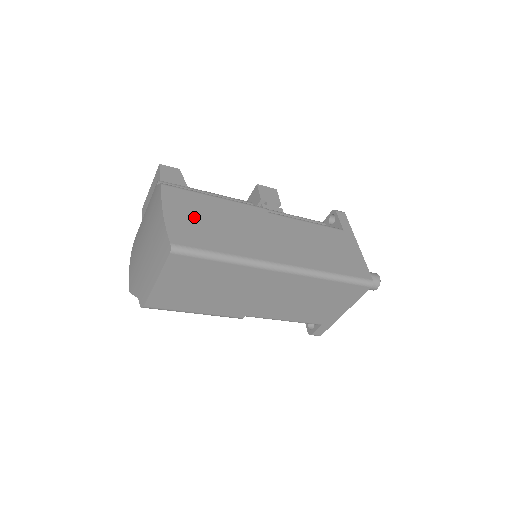
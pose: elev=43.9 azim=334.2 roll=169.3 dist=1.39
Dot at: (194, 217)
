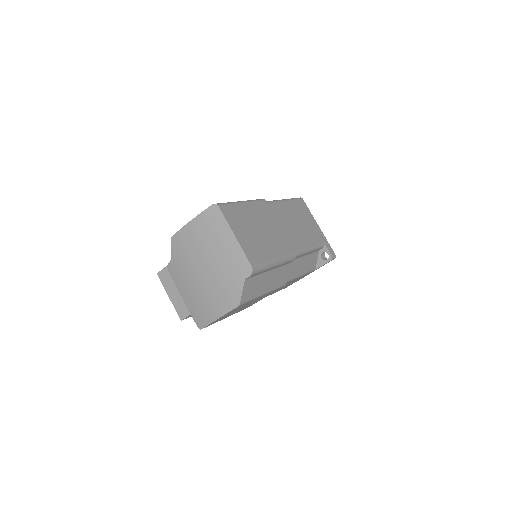
Dot at: occluded
